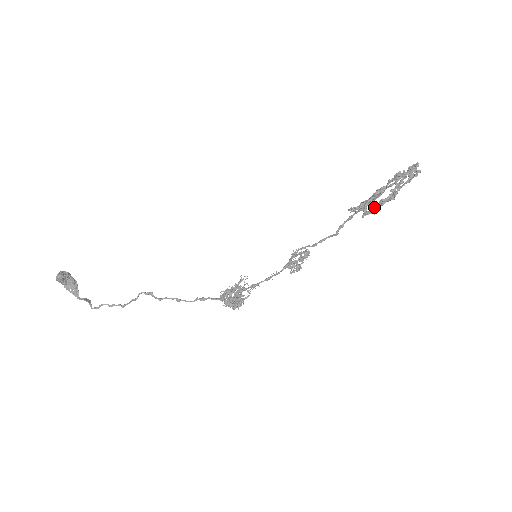
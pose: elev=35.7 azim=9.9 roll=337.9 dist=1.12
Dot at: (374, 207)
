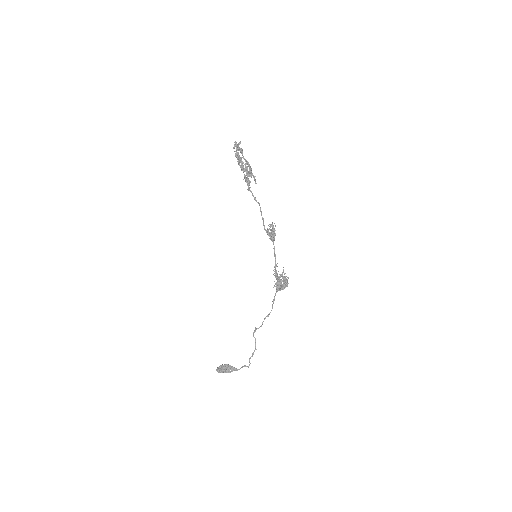
Dot at: occluded
